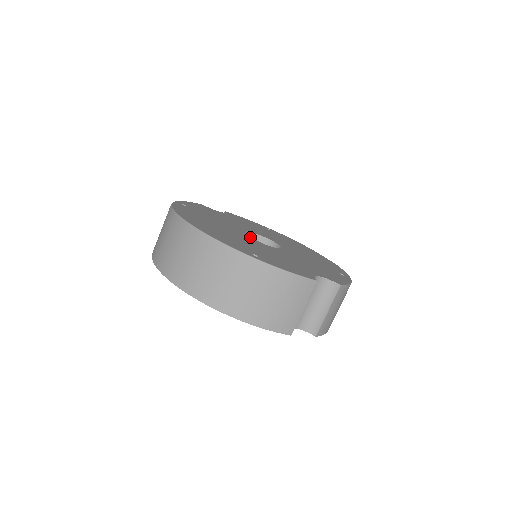
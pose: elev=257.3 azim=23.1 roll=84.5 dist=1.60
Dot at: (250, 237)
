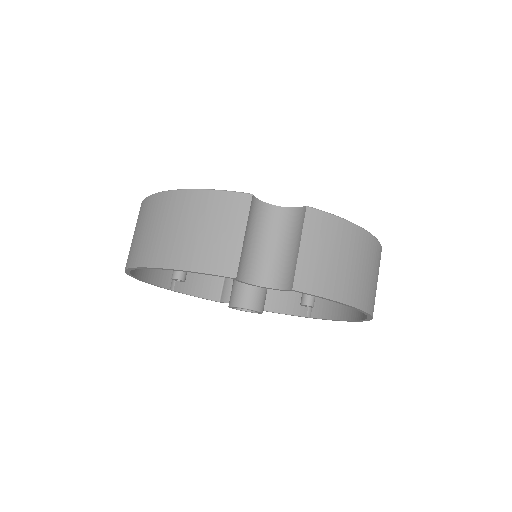
Dot at: occluded
